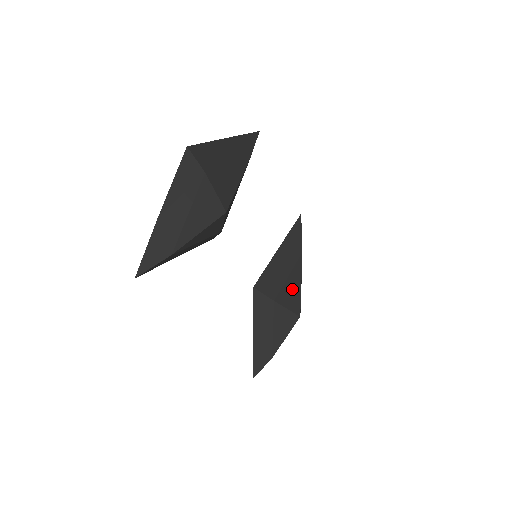
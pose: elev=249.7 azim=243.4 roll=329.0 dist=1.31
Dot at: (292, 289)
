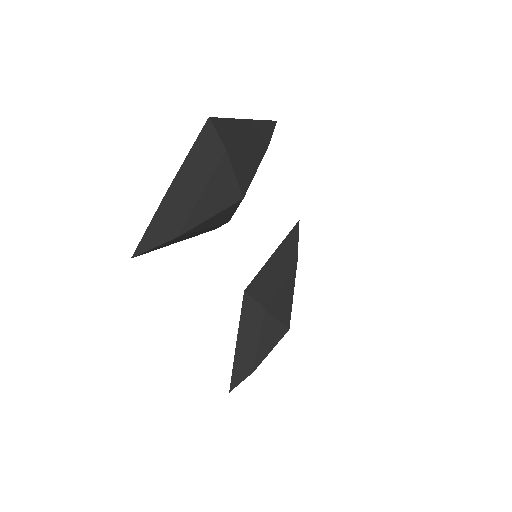
Dot at: (284, 298)
